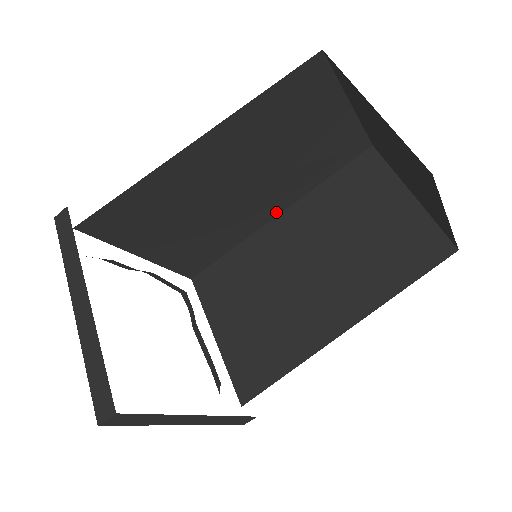
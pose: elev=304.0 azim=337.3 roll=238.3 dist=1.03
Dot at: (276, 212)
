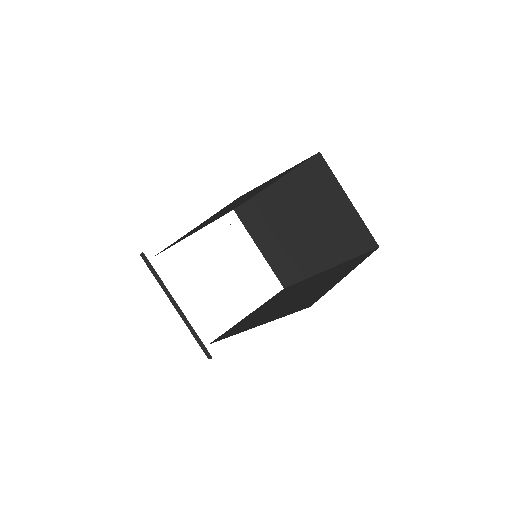
Dot at: occluded
